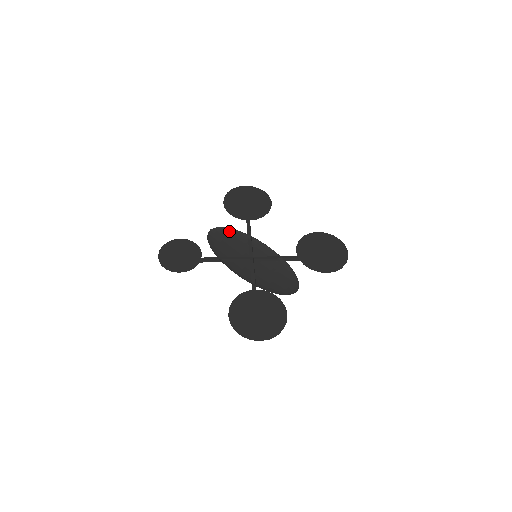
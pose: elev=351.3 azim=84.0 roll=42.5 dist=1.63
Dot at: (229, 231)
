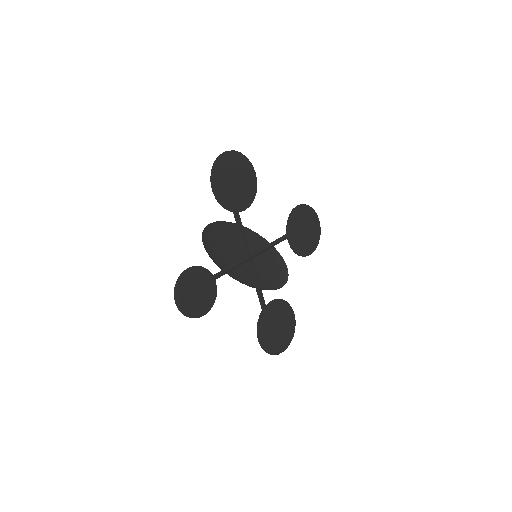
Dot at: (219, 225)
